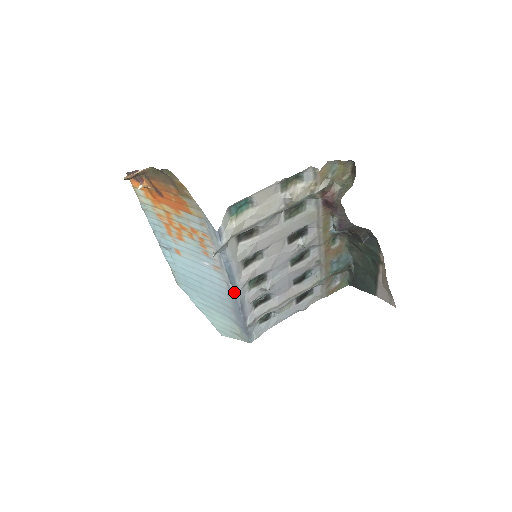
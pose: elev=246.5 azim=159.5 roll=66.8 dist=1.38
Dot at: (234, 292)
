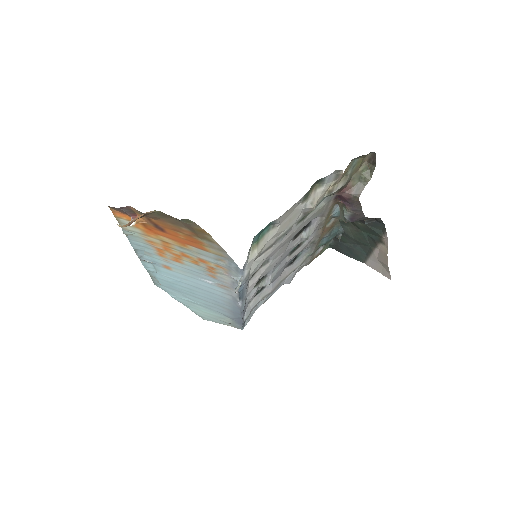
Dot at: (240, 303)
